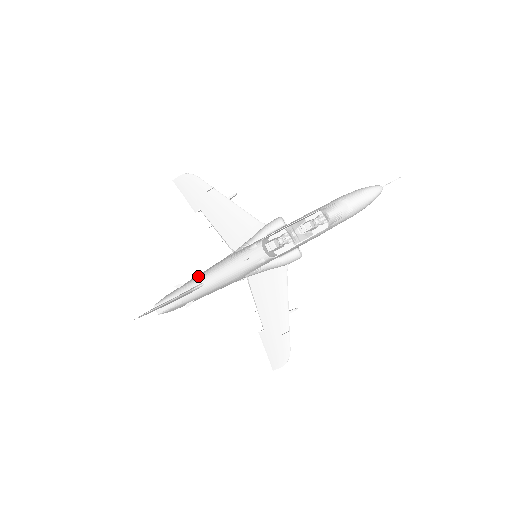
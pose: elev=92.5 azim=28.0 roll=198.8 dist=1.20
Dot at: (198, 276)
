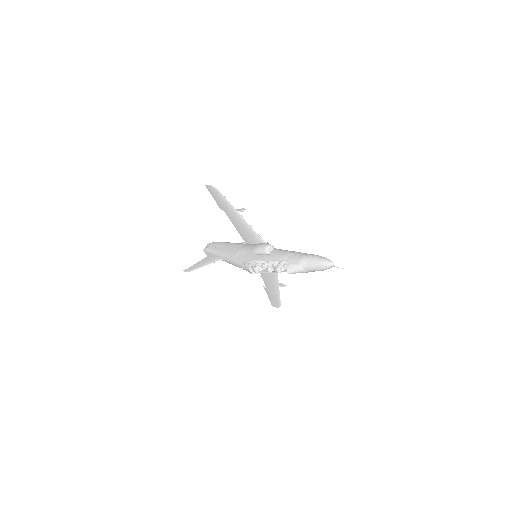
Dot at: (223, 251)
